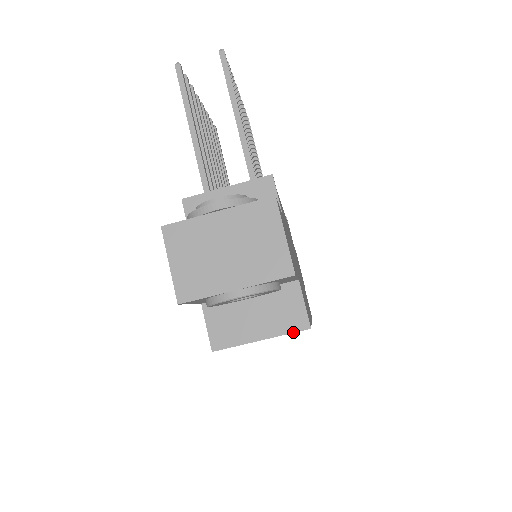
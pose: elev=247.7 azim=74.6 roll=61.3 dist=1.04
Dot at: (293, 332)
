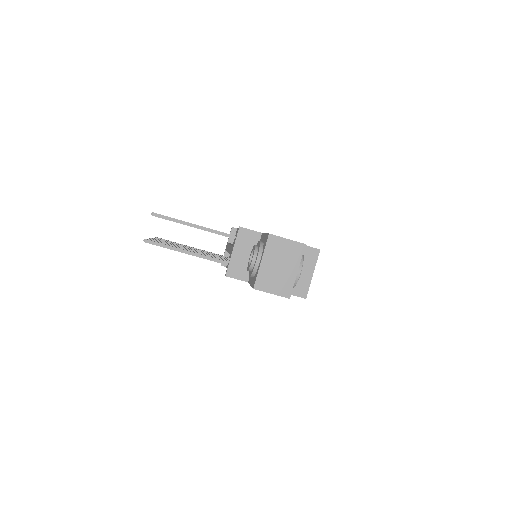
Dot at: (317, 258)
